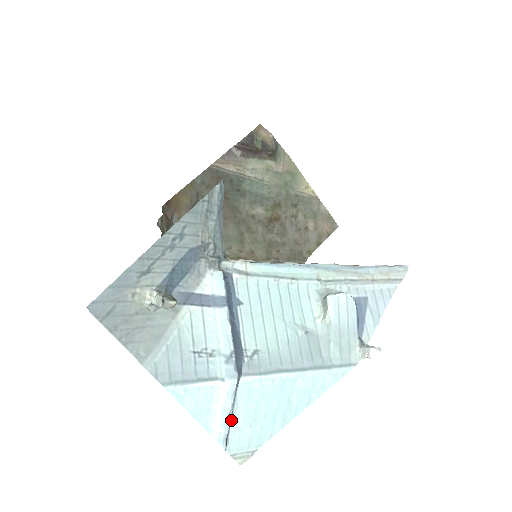
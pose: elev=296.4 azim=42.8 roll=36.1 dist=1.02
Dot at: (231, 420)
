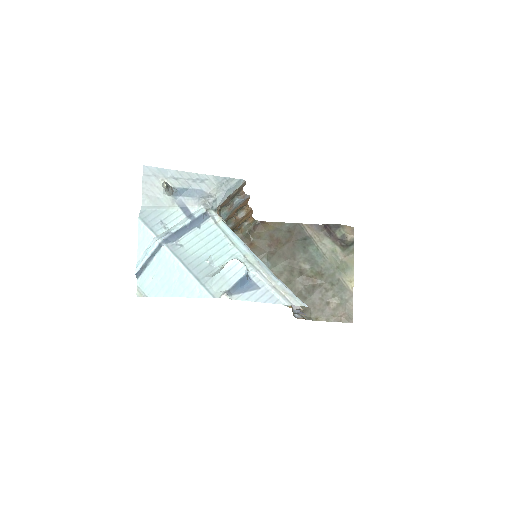
Dot at: (148, 263)
